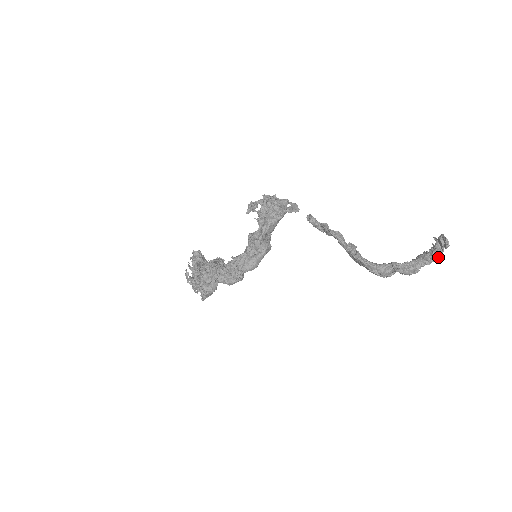
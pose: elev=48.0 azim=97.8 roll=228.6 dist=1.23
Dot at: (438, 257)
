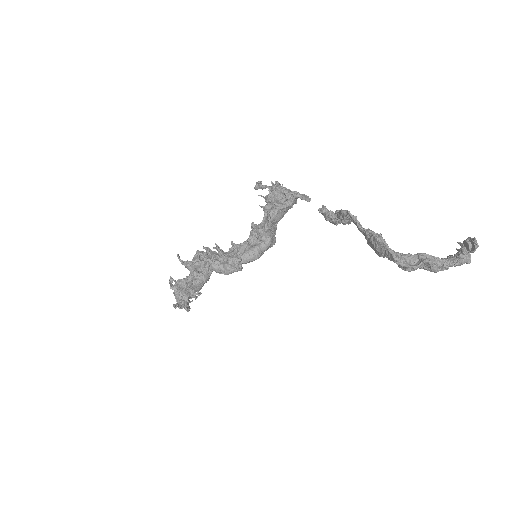
Dot at: (466, 260)
